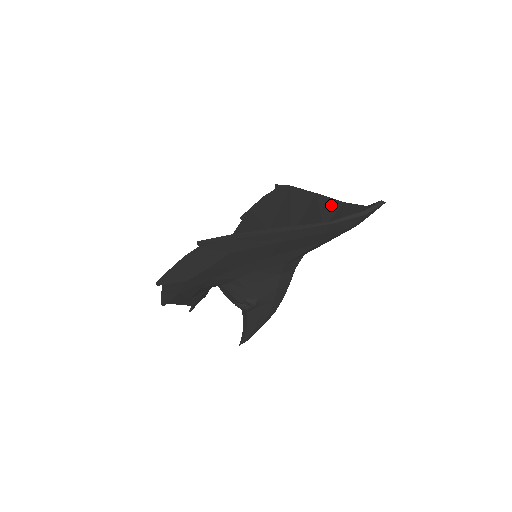
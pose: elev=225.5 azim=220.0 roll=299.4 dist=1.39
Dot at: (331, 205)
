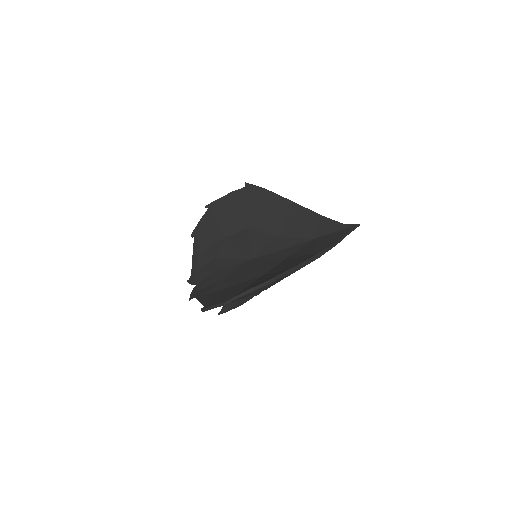
Dot at: (312, 217)
